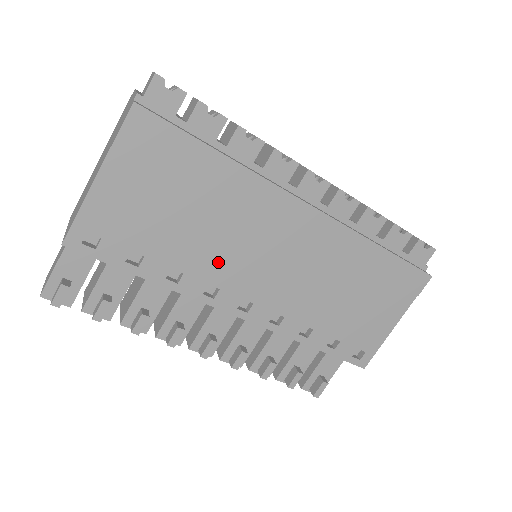
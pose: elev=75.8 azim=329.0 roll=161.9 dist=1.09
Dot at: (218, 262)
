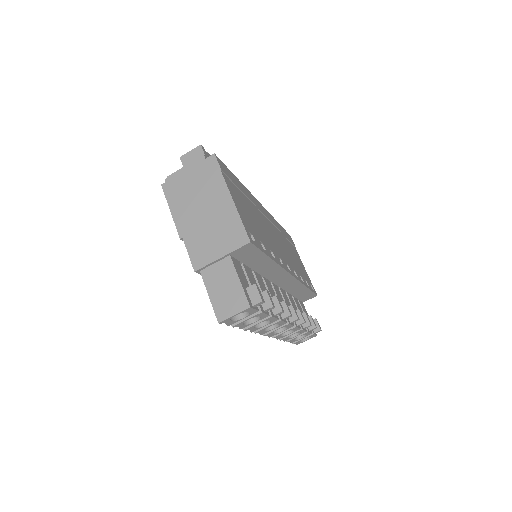
Dot at: (271, 242)
